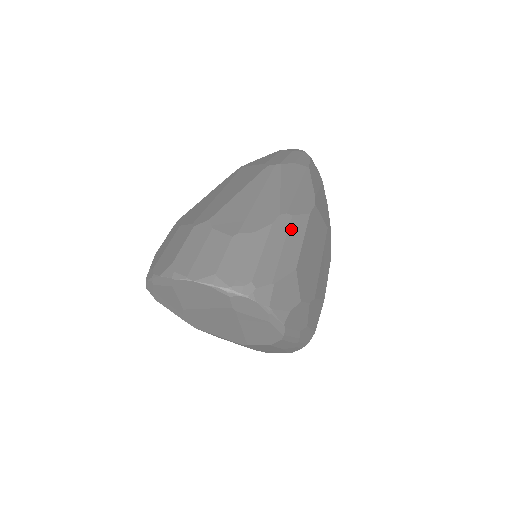
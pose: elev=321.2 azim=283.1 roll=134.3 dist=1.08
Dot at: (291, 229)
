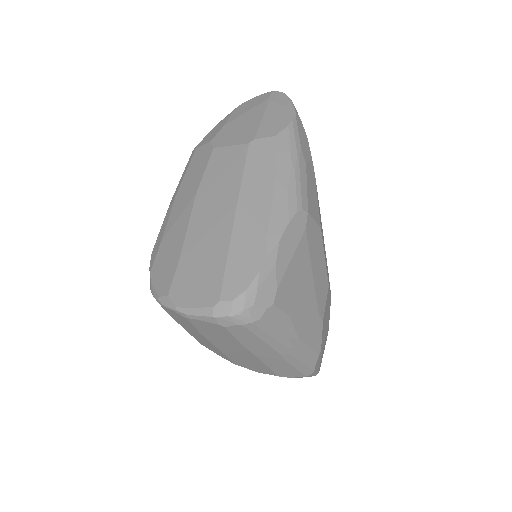
Dot at: occluded
